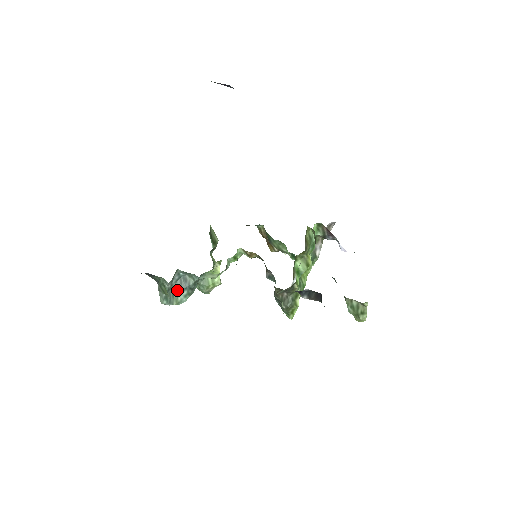
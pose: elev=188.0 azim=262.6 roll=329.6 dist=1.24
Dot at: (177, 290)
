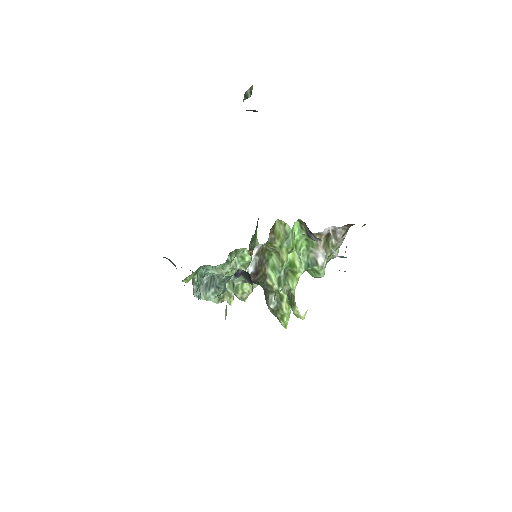
Dot at: (207, 287)
